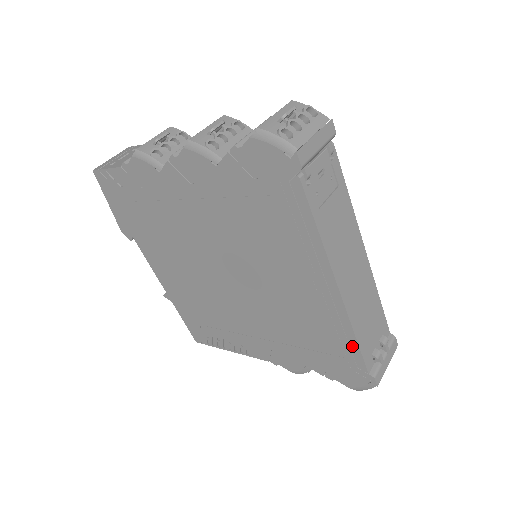
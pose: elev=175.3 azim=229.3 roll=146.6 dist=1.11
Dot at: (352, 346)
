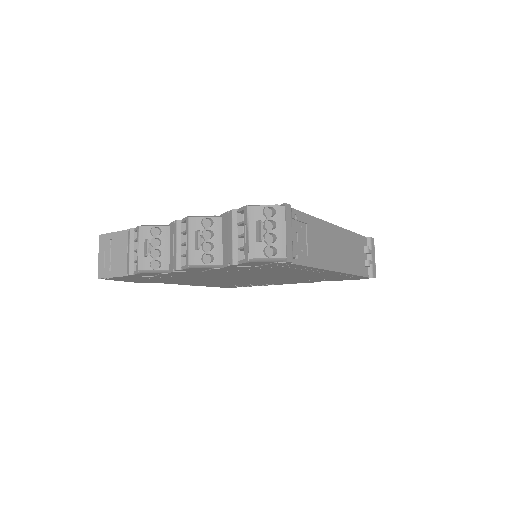
Dot at: (353, 276)
